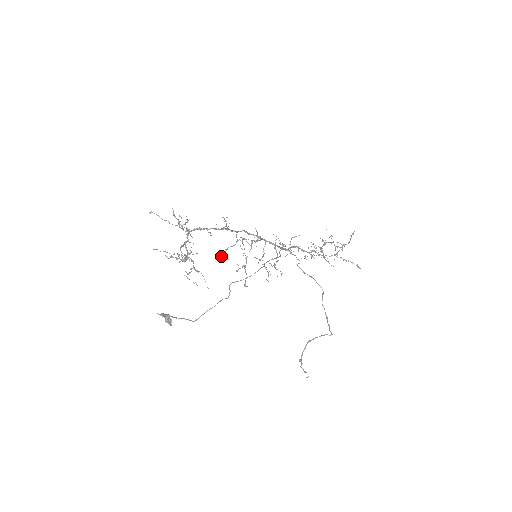
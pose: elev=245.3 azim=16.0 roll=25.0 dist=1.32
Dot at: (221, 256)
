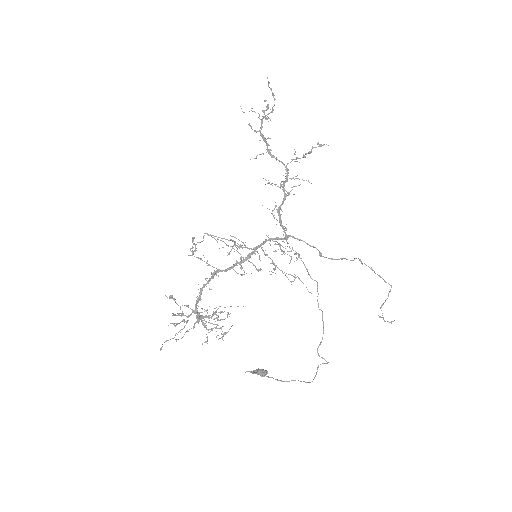
Dot at: occluded
